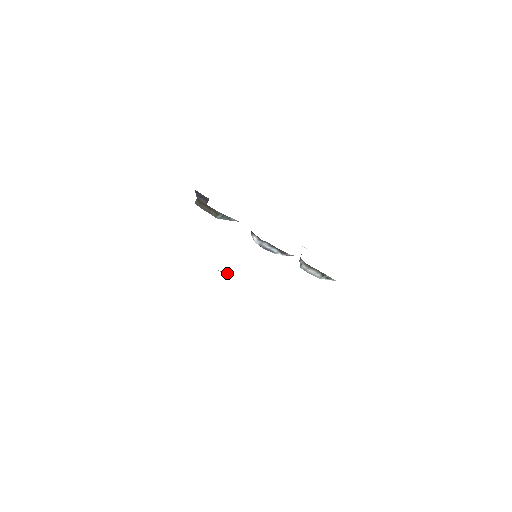
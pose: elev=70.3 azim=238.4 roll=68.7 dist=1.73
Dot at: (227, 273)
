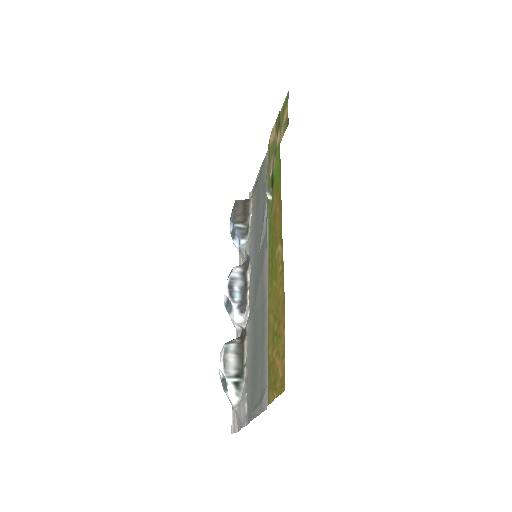
Dot at: (271, 199)
